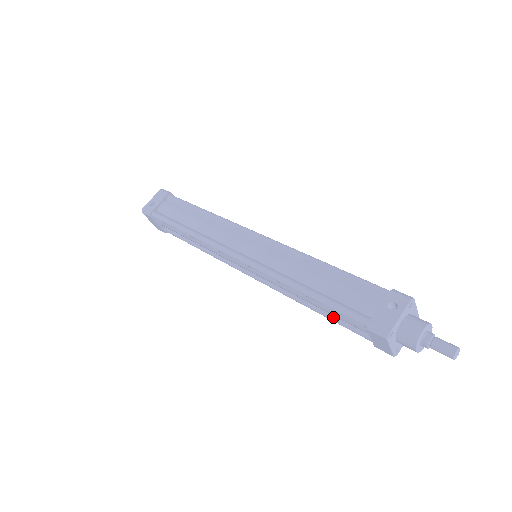
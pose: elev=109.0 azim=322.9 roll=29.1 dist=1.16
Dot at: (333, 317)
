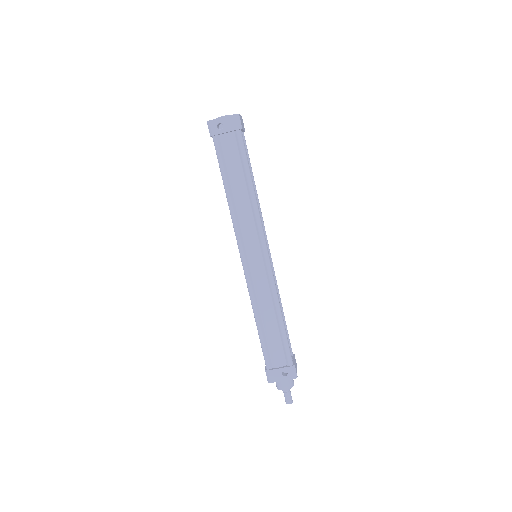
Dot at: occluded
